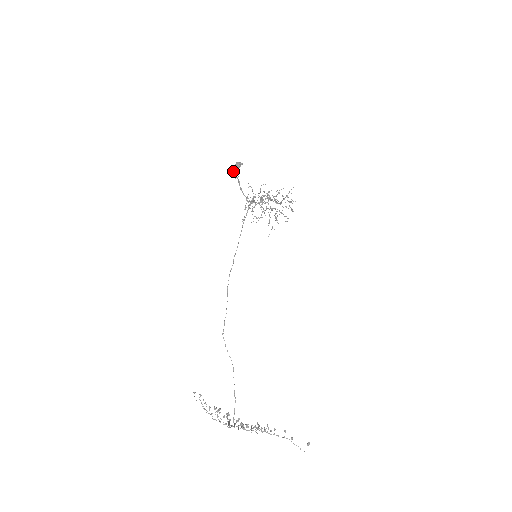
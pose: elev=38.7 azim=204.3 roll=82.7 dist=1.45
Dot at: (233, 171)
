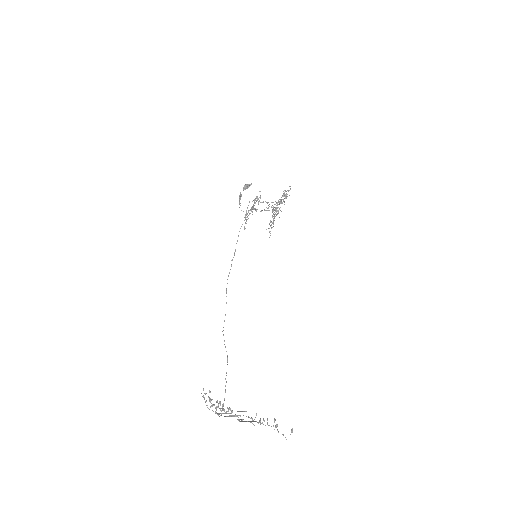
Dot at: occluded
